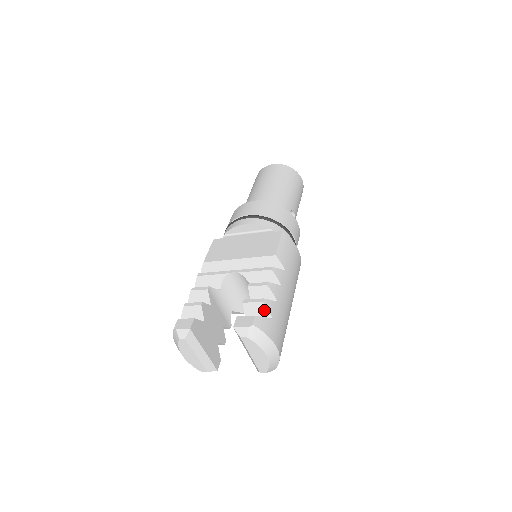
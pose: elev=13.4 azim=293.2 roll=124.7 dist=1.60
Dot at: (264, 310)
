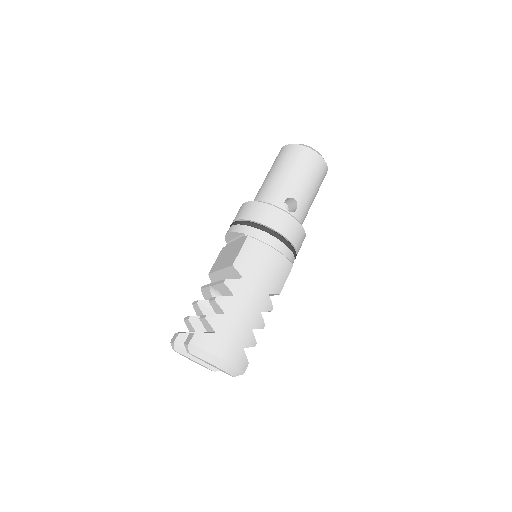
Dot at: (209, 325)
